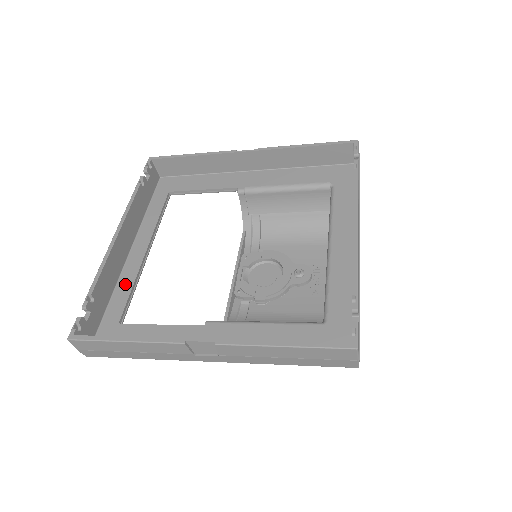
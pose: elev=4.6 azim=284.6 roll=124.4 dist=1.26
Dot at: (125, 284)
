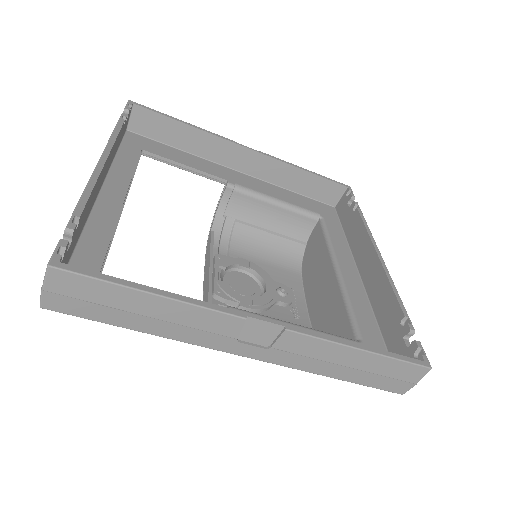
Dot at: (100, 228)
